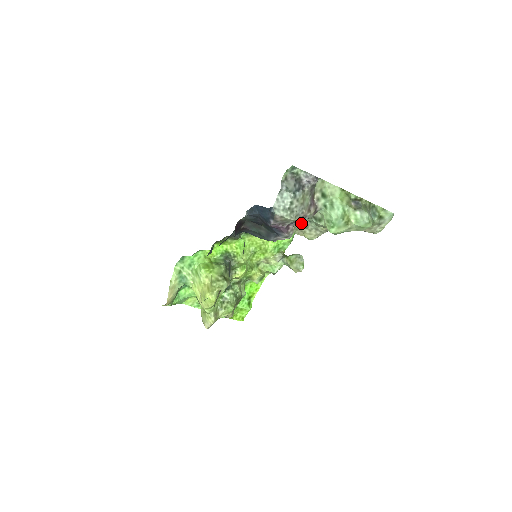
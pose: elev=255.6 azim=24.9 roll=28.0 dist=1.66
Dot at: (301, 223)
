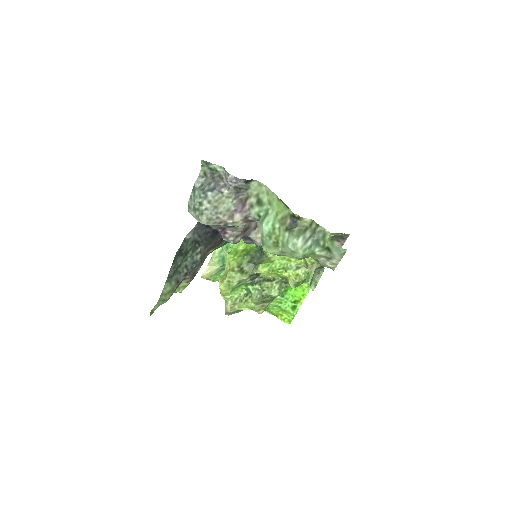
Dot at: occluded
